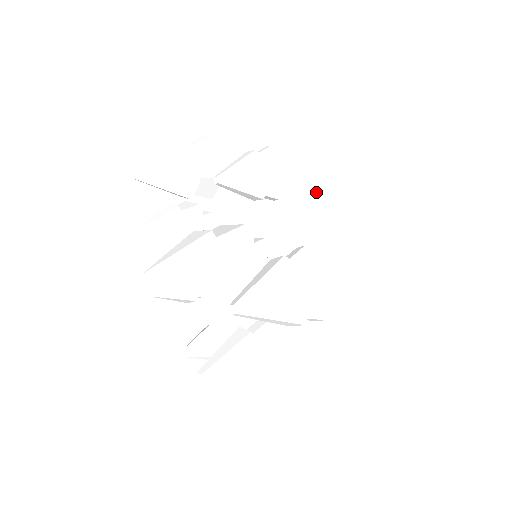
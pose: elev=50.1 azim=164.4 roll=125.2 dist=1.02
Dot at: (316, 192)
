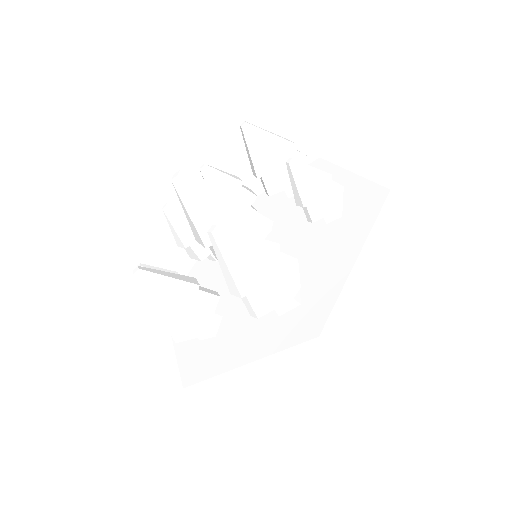
Dot at: (341, 238)
